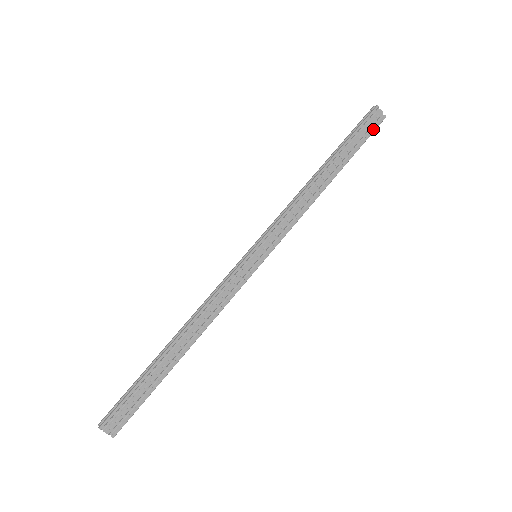
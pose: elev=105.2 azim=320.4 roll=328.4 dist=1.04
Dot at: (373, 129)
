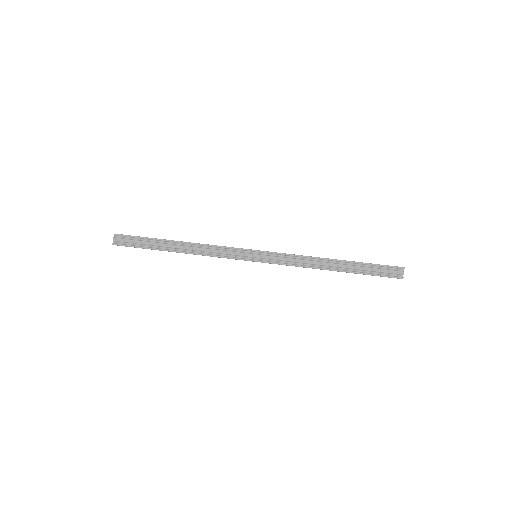
Dot at: (388, 275)
